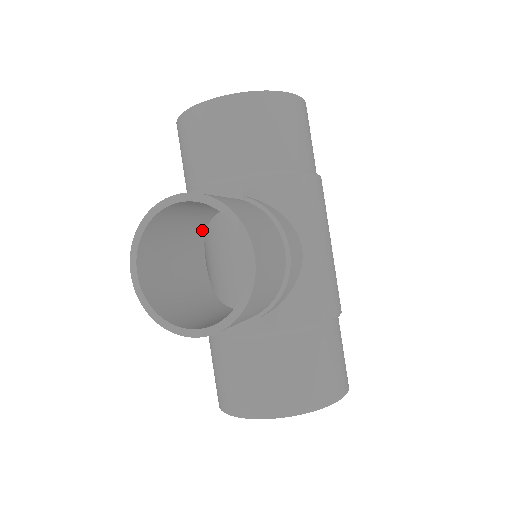
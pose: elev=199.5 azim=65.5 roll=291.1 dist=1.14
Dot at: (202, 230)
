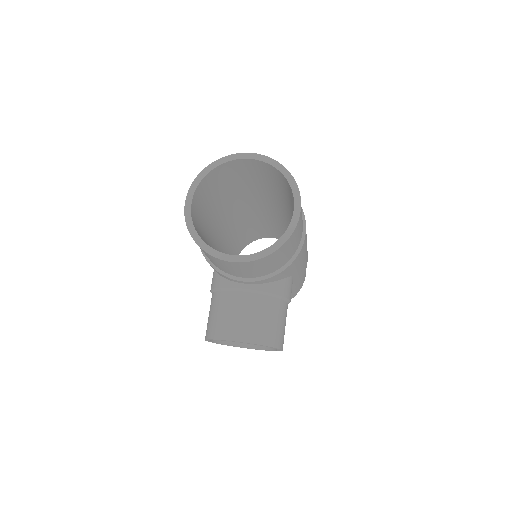
Dot at: occluded
